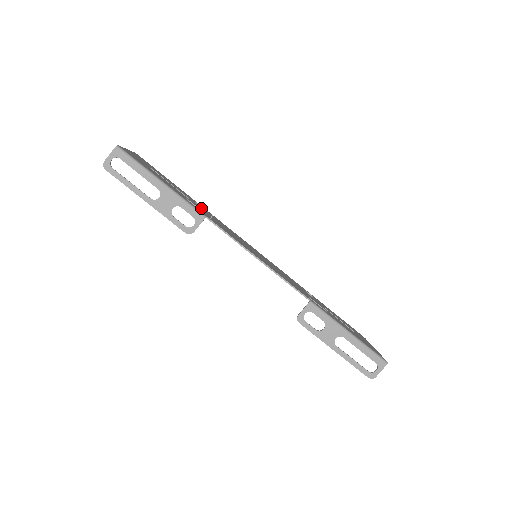
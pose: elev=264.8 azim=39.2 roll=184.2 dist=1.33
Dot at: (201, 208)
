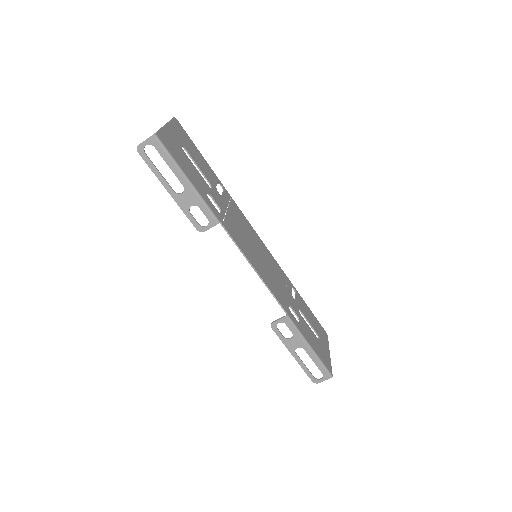
Dot at: (220, 197)
